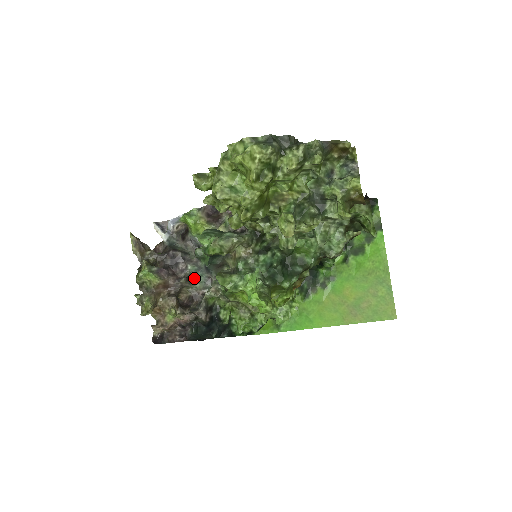
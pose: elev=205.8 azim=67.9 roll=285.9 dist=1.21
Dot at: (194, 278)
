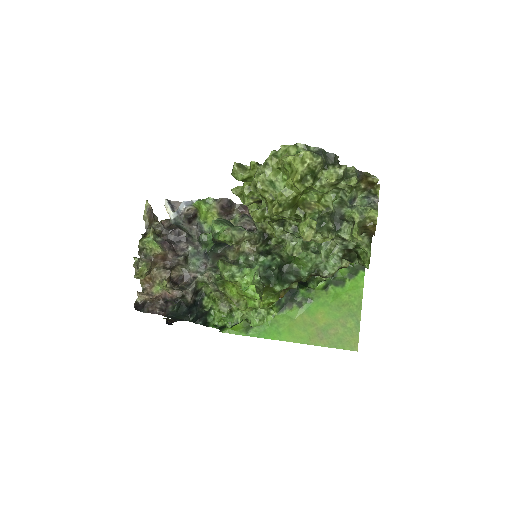
Dot at: (191, 260)
